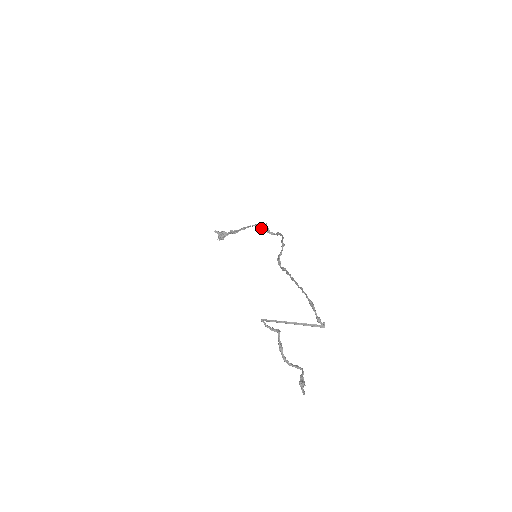
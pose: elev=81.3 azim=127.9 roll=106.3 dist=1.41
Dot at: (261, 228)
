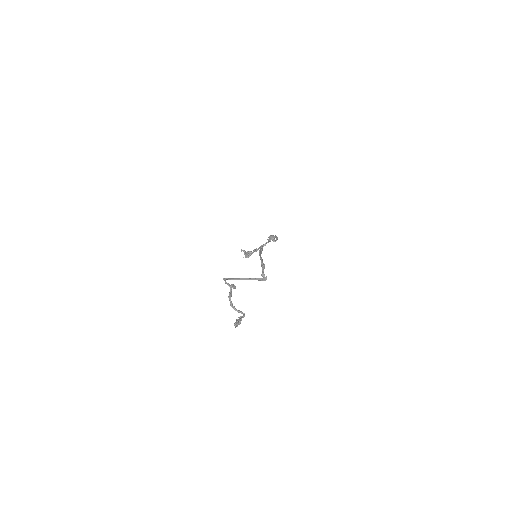
Dot at: occluded
